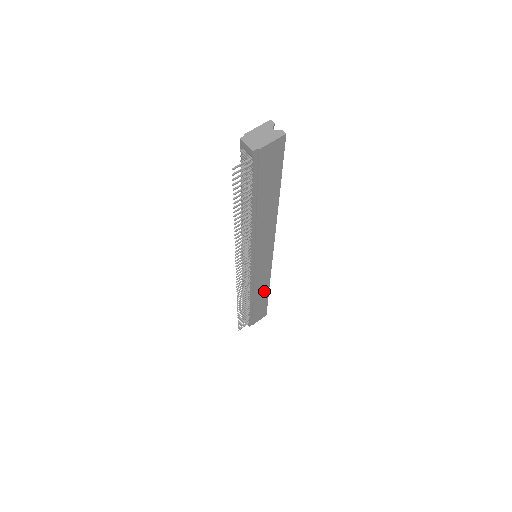
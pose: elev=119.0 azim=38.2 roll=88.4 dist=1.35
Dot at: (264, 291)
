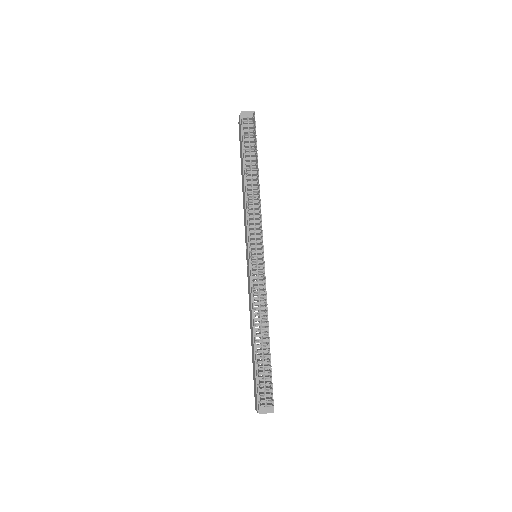
Dot at: occluded
